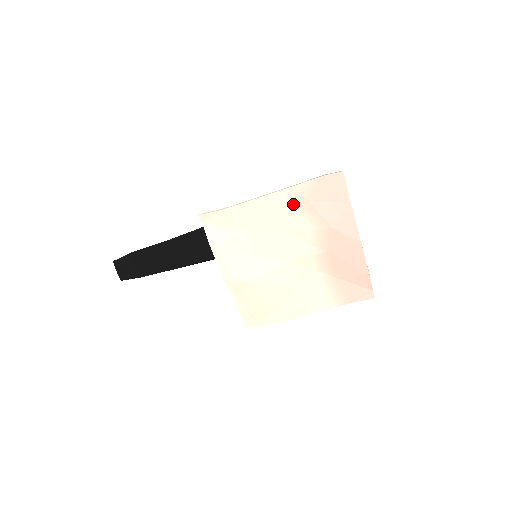
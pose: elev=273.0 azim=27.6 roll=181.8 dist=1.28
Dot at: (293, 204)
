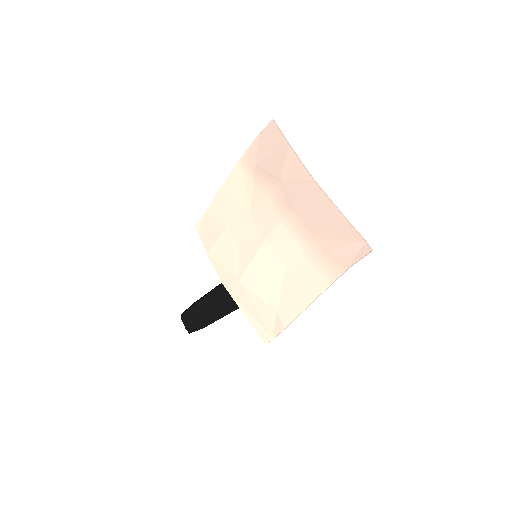
Dot at: (247, 176)
